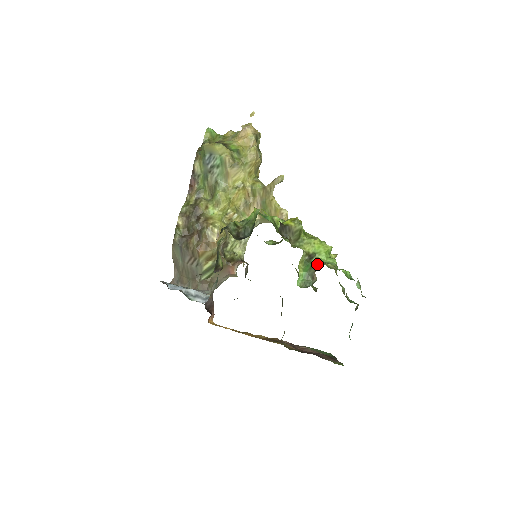
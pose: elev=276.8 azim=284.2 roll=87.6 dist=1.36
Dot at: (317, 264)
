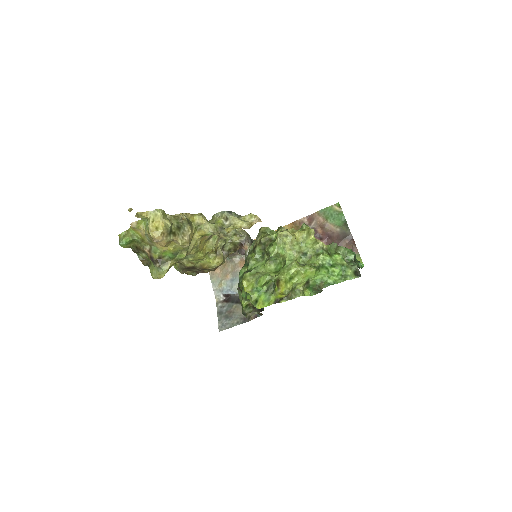
Dot at: (315, 286)
